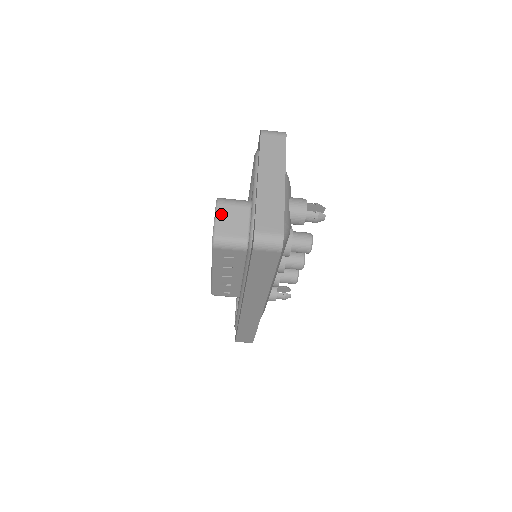
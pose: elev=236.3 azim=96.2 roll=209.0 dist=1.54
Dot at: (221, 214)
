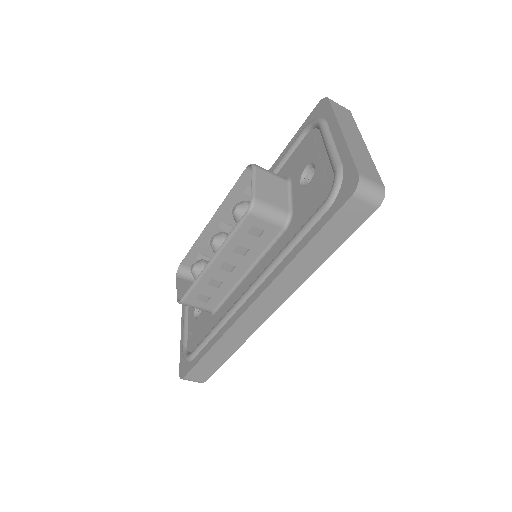
Dot at: (260, 178)
